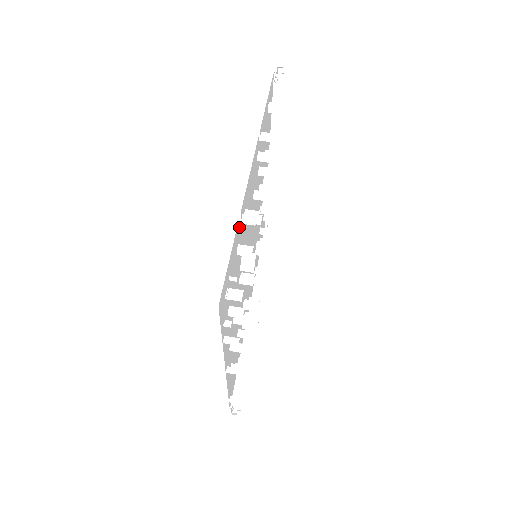
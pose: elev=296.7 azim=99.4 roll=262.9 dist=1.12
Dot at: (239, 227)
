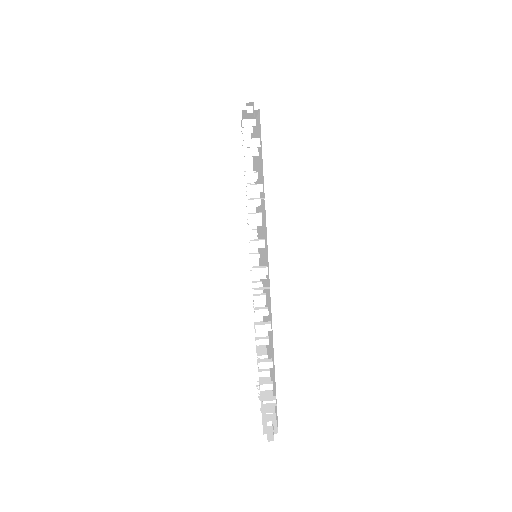
Dot at: occluded
